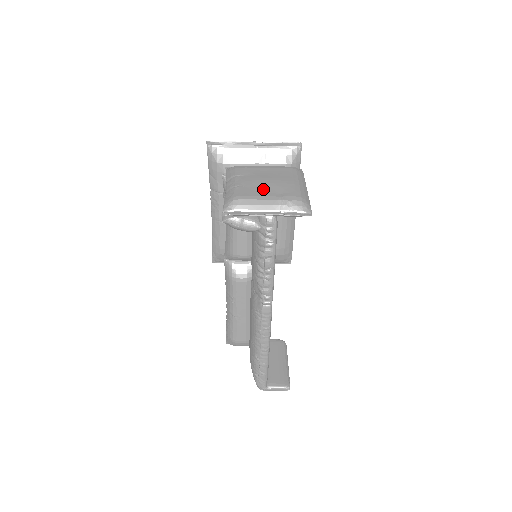
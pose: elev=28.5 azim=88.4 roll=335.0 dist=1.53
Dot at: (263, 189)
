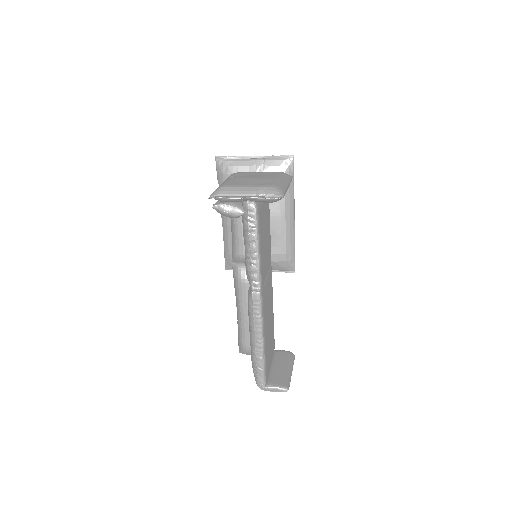
Dot at: (247, 182)
